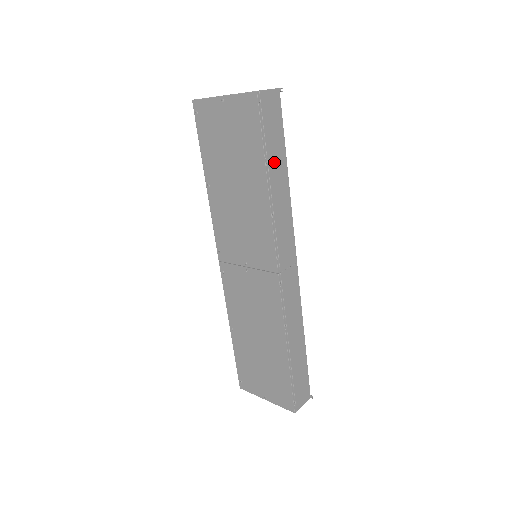
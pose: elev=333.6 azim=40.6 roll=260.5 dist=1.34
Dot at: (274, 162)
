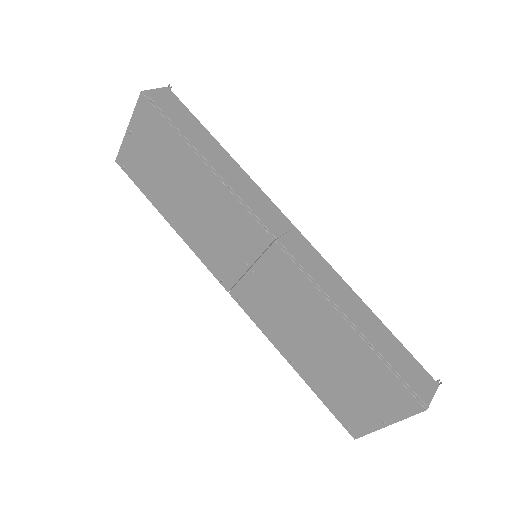
Dot at: (198, 141)
